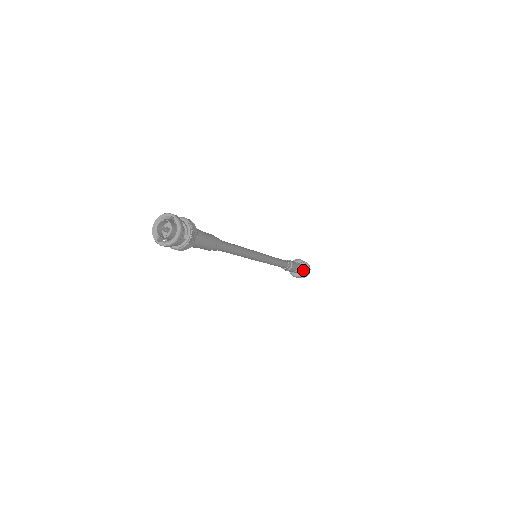
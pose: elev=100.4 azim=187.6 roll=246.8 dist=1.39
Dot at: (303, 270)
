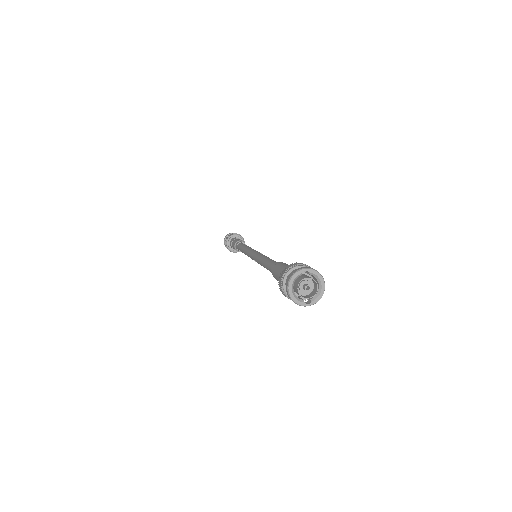
Dot at: occluded
